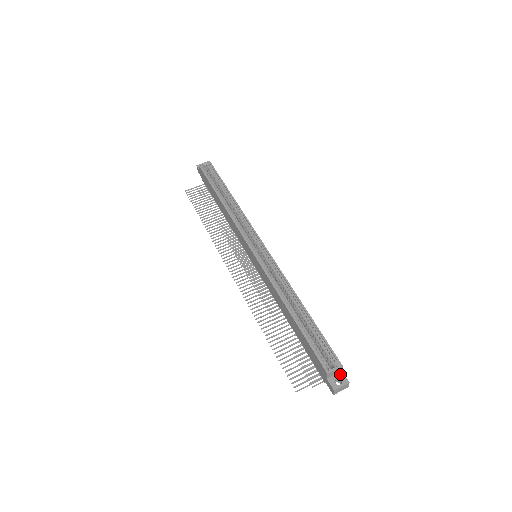
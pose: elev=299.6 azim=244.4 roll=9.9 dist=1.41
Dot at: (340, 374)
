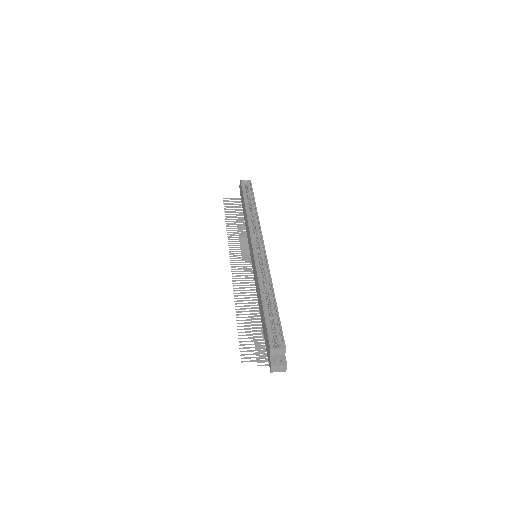
Dot at: (282, 356)
